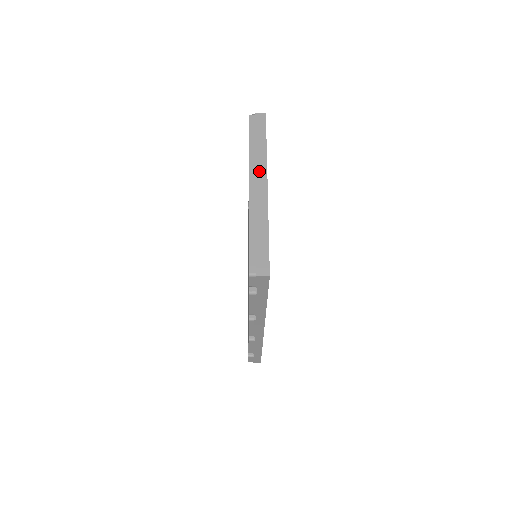
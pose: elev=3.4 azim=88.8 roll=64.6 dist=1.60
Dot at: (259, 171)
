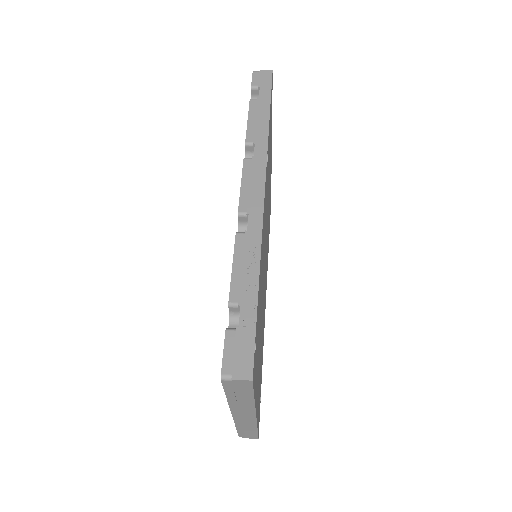
Dot at: (244, 411)
